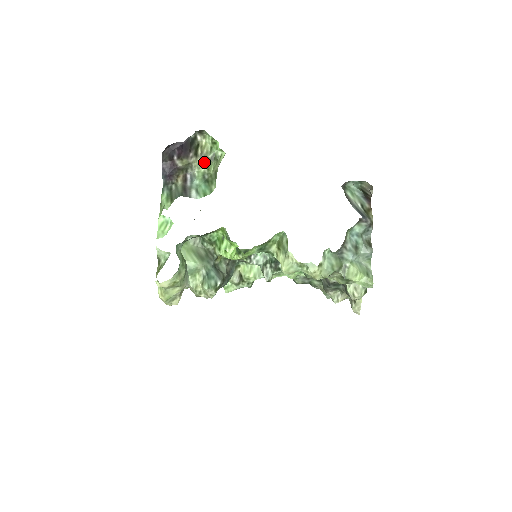
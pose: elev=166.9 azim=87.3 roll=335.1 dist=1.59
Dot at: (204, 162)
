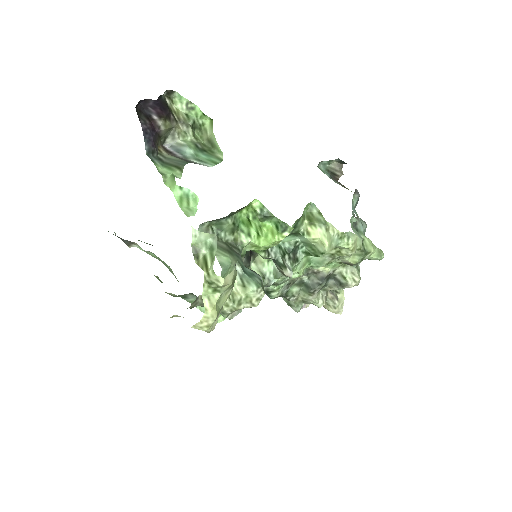
Dot at: (188, 129)
